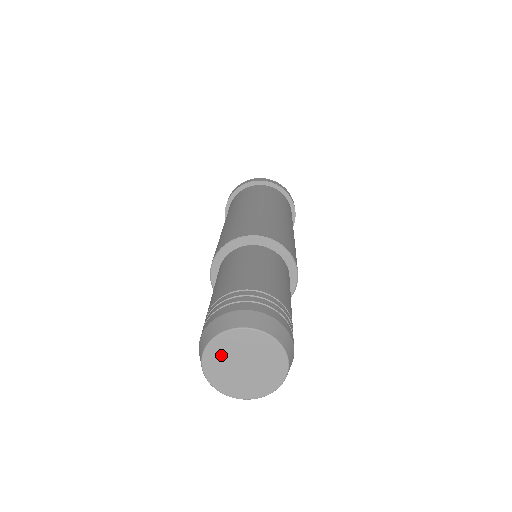
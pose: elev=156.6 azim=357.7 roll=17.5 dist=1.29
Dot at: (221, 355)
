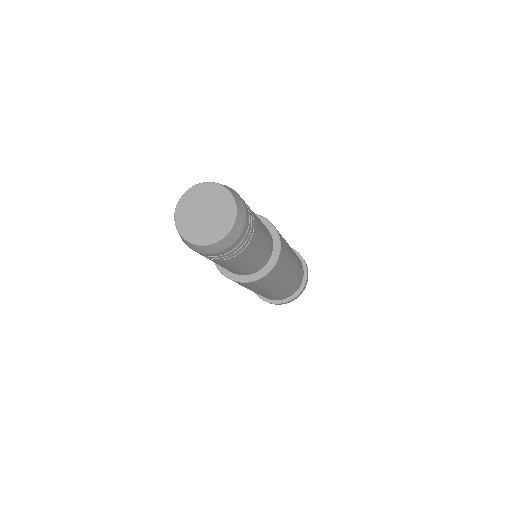
Dot at: (189, 224)
